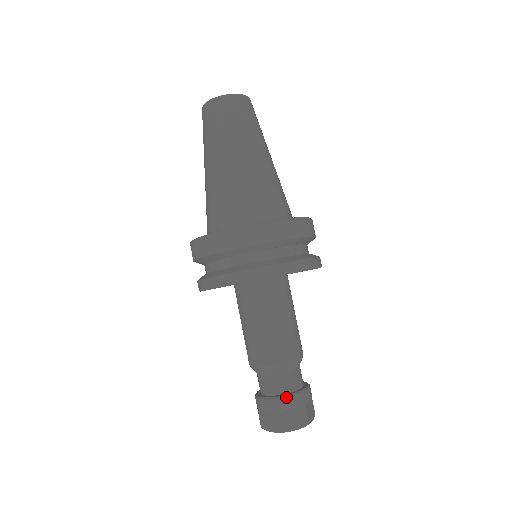
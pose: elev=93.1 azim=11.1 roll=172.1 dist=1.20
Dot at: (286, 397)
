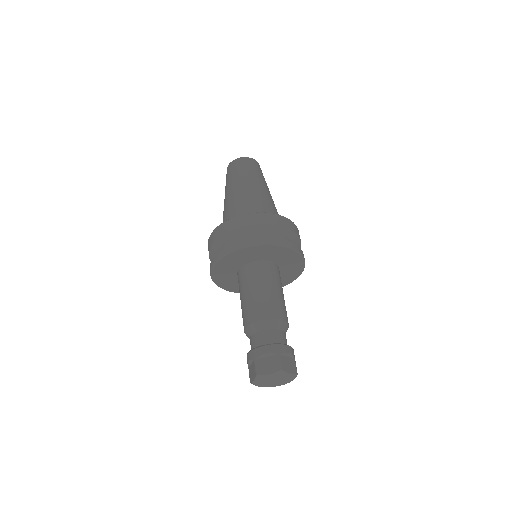
Dot at: (286, 345)
